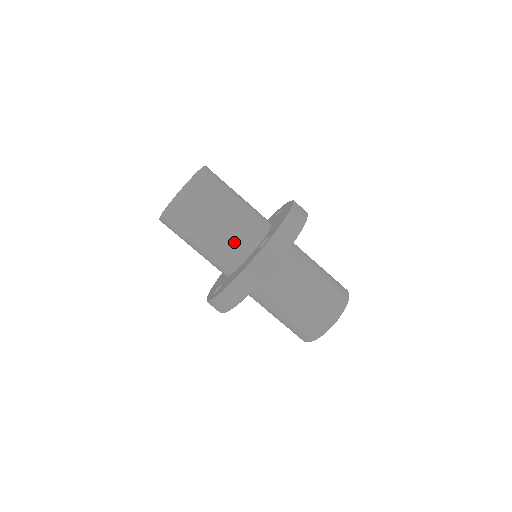
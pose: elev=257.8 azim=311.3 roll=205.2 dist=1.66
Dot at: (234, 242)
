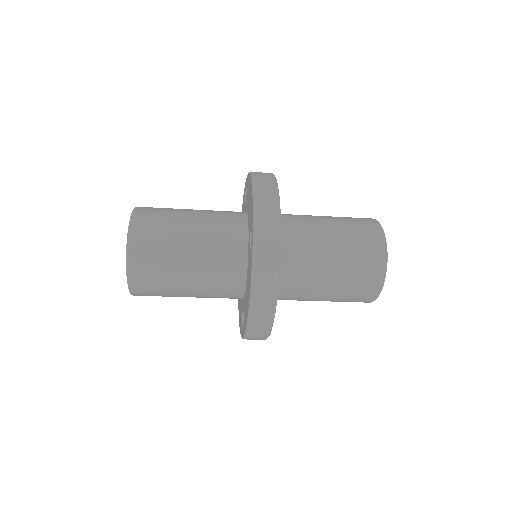
Dot at: occluded
